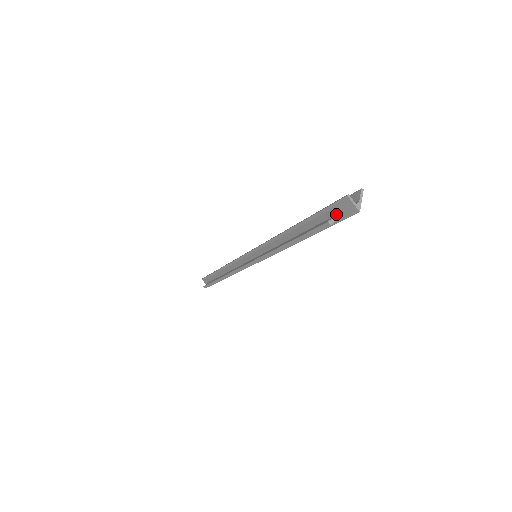
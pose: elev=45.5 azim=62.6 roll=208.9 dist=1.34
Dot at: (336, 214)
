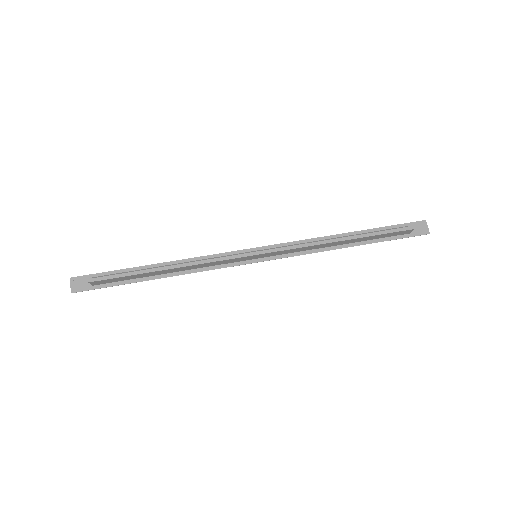
Dot at: occluded
